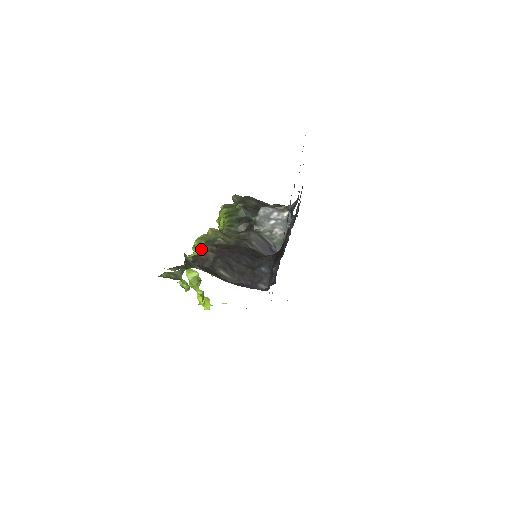
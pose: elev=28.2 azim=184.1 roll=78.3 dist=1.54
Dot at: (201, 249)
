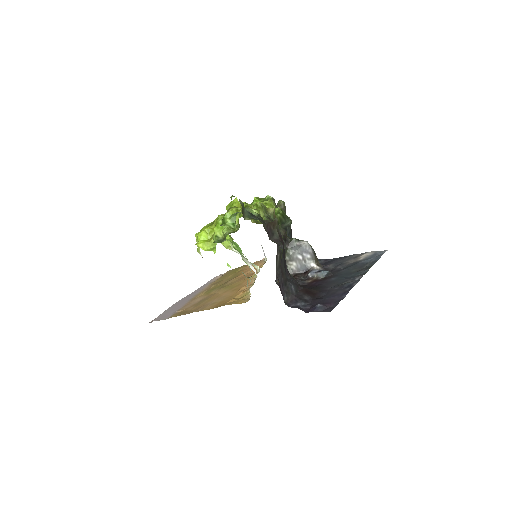
Dot at: (275, 221)
